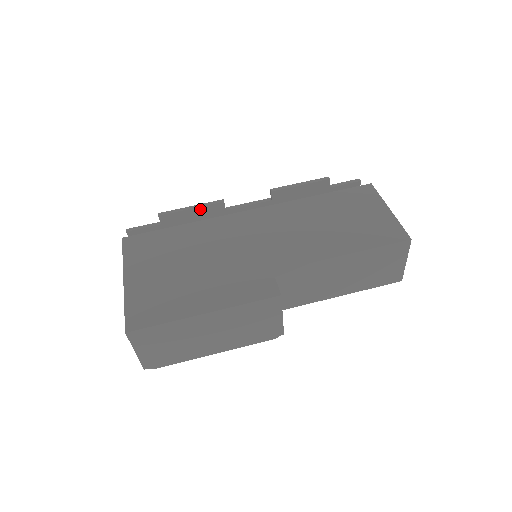
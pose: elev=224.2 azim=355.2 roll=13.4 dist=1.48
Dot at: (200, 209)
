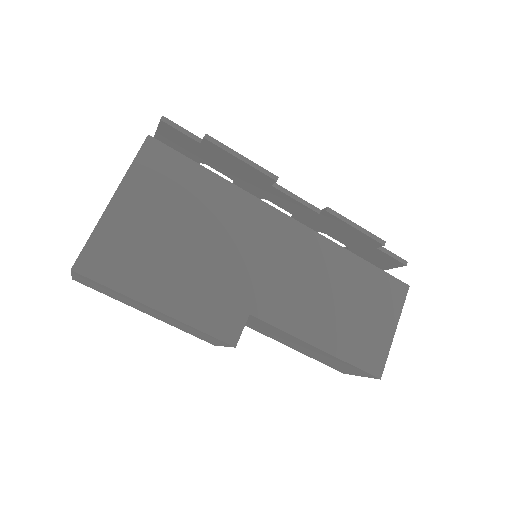
Dot at: (249, 166)
